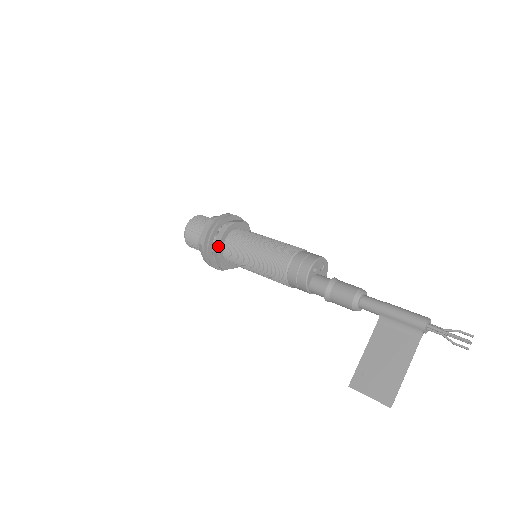
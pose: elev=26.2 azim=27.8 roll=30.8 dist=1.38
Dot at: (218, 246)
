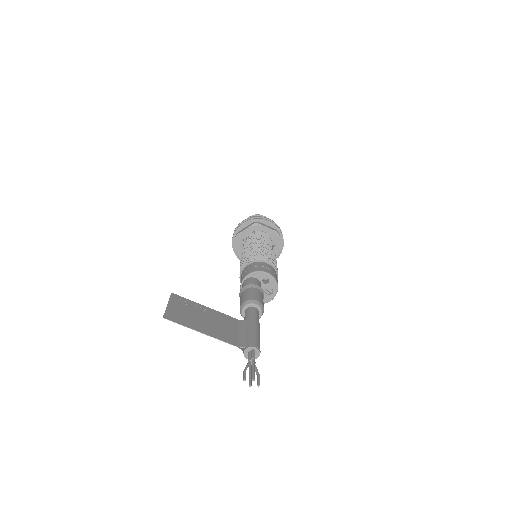
Dot at: (258, 225)
